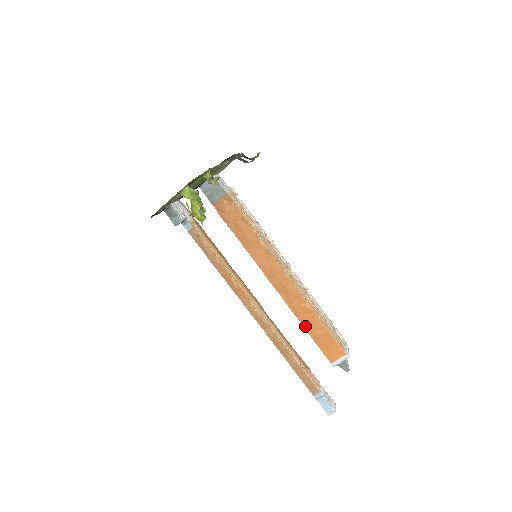
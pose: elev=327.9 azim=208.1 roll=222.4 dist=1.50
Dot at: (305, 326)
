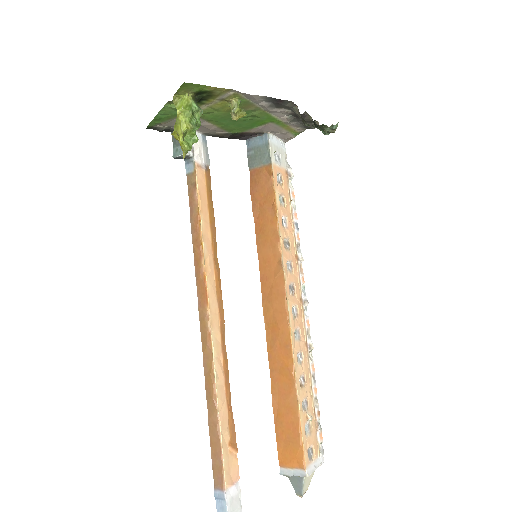
Dot at: (274, 392)
